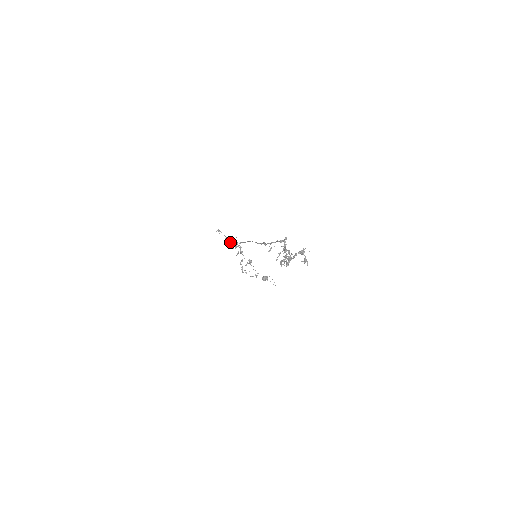
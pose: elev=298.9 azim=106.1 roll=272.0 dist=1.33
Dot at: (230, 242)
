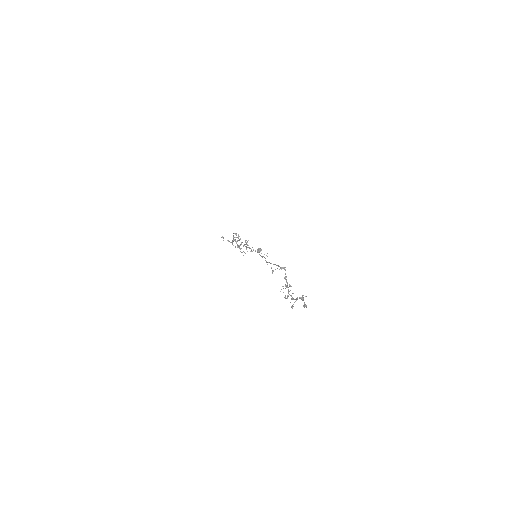
Dot at: (233, 245)
